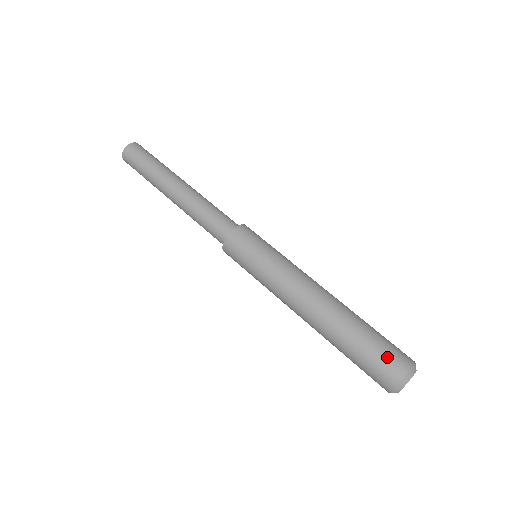
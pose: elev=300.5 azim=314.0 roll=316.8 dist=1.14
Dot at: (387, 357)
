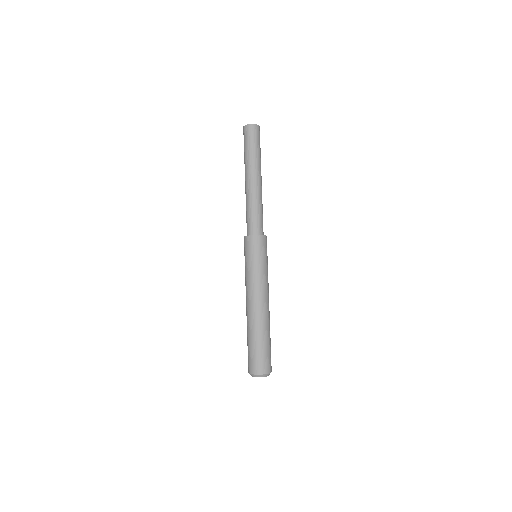
Dot at: (265, 360)
